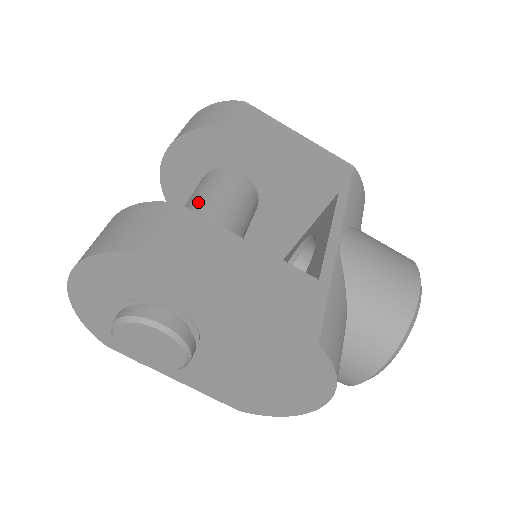
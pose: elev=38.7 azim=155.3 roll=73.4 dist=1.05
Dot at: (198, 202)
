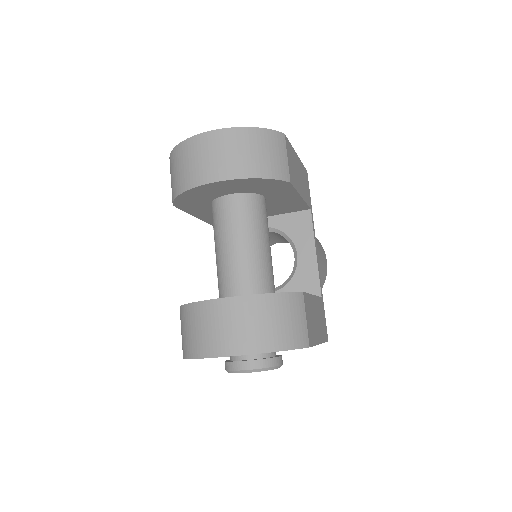
Dot at: (256, 242)
